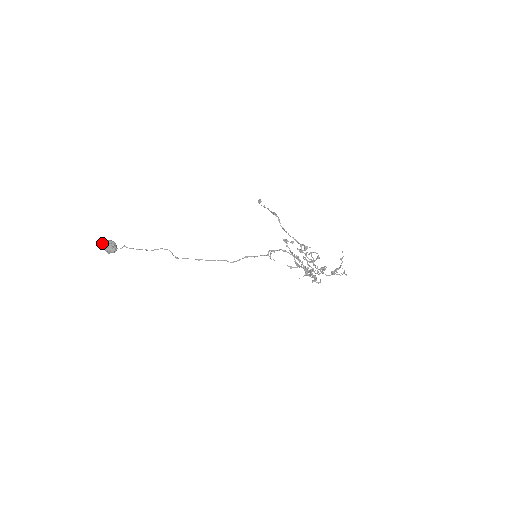
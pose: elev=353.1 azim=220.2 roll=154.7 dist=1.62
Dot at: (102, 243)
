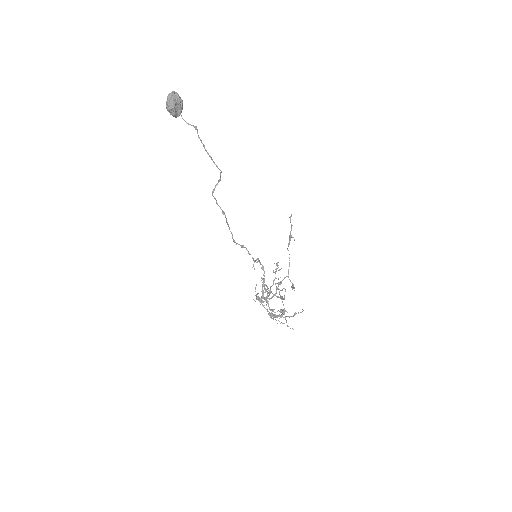
Dot at: (175, 92)
